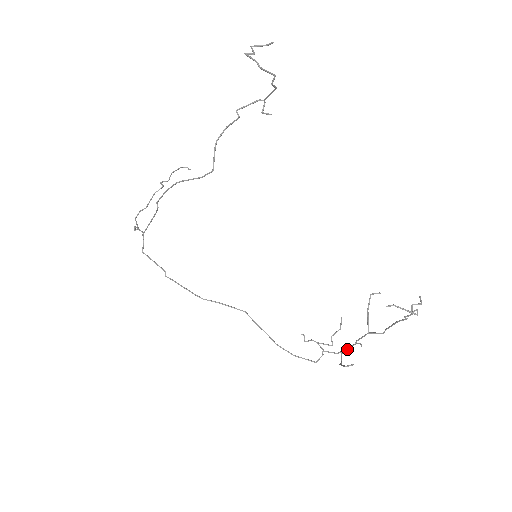
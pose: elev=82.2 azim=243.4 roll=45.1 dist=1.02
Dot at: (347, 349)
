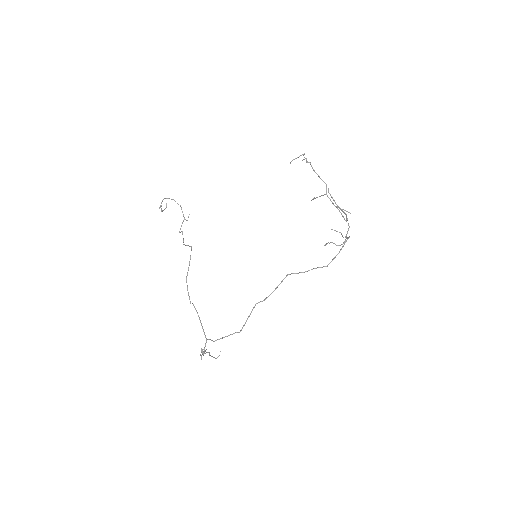
Dot at: (342, 215)
